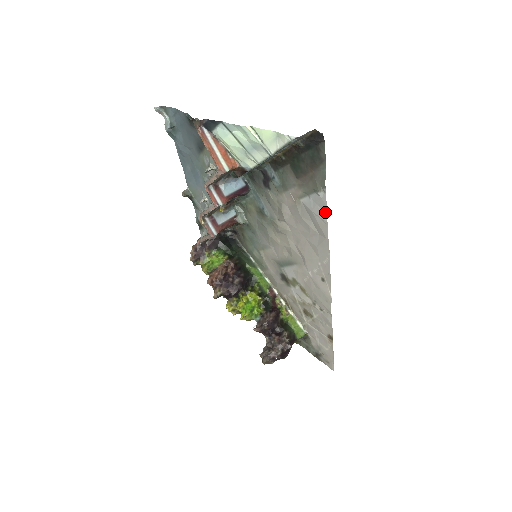
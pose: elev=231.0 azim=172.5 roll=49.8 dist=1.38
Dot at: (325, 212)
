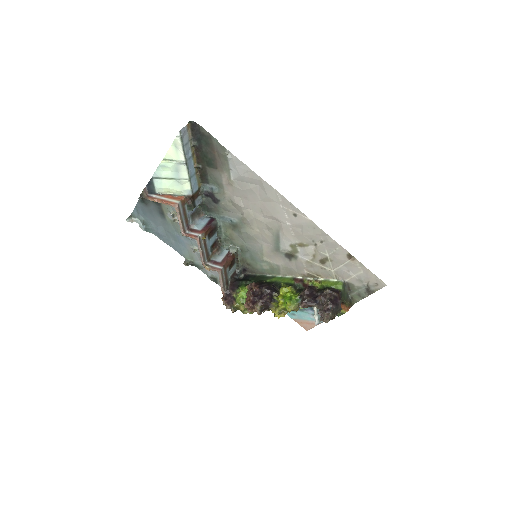
Dot at: (242, 164)
